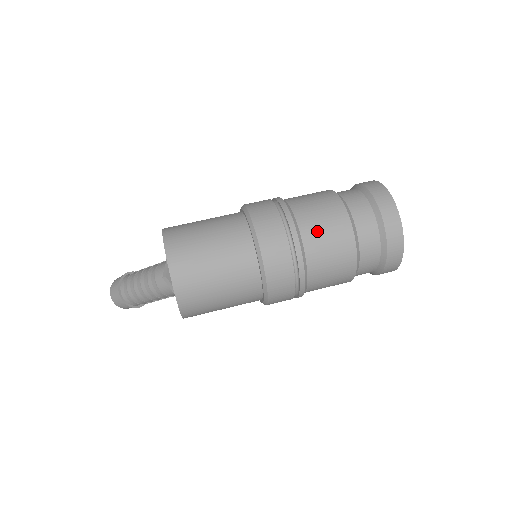
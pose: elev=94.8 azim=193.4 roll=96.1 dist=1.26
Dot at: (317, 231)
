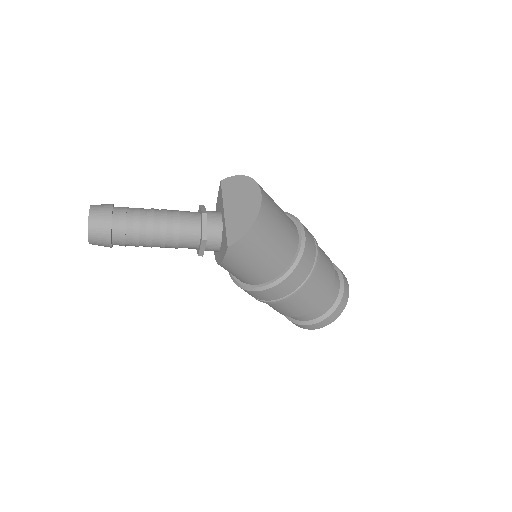
Dot at: (322, 252)
